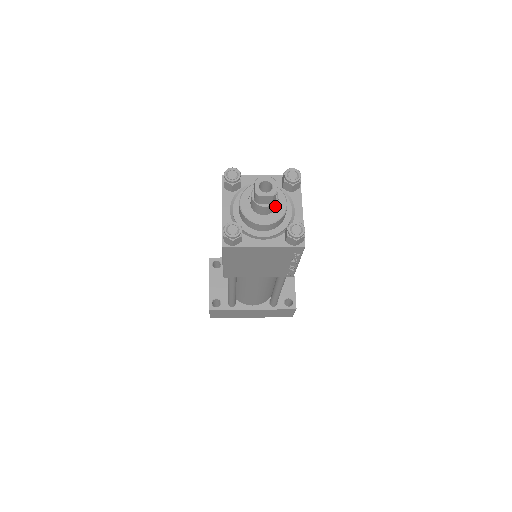
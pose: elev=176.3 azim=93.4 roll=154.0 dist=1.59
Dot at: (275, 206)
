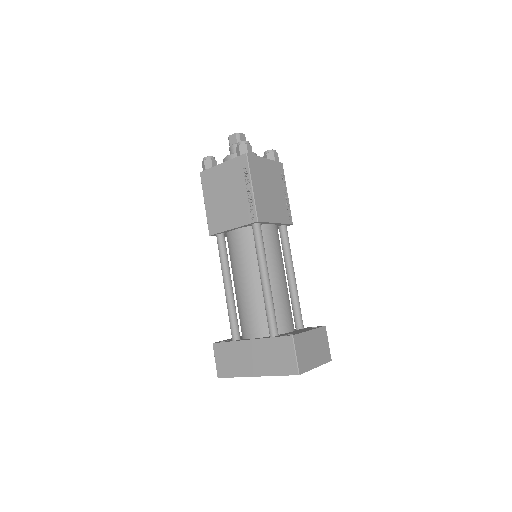
Dot at: occluded
